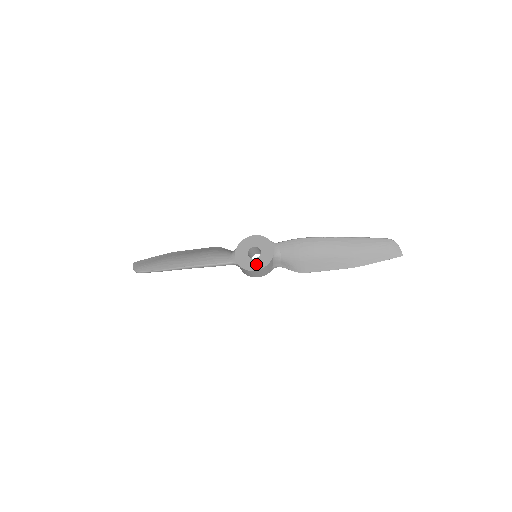
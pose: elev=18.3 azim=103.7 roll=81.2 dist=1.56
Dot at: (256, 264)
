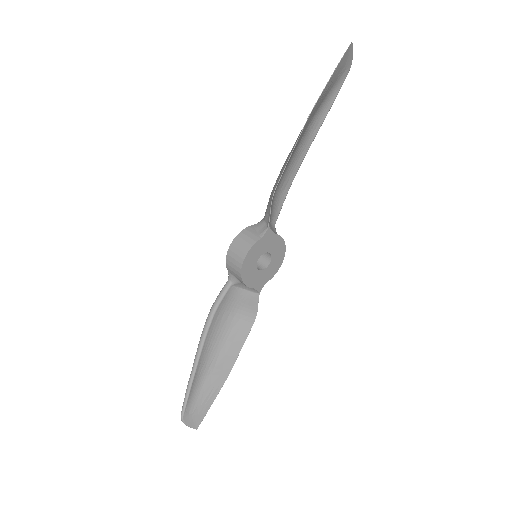
Dot at: occluded
